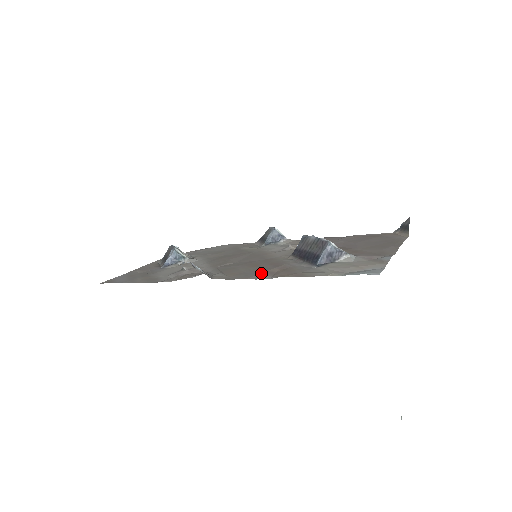
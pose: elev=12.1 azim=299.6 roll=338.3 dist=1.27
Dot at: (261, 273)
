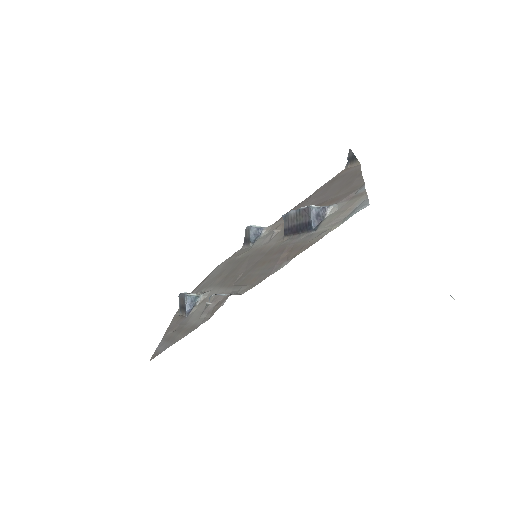
Dot at: (276, 264)
